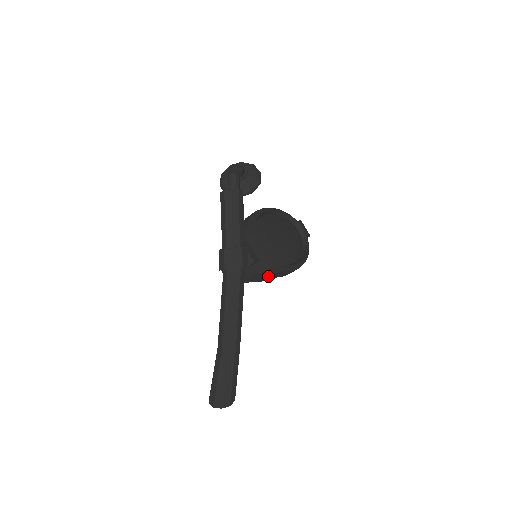
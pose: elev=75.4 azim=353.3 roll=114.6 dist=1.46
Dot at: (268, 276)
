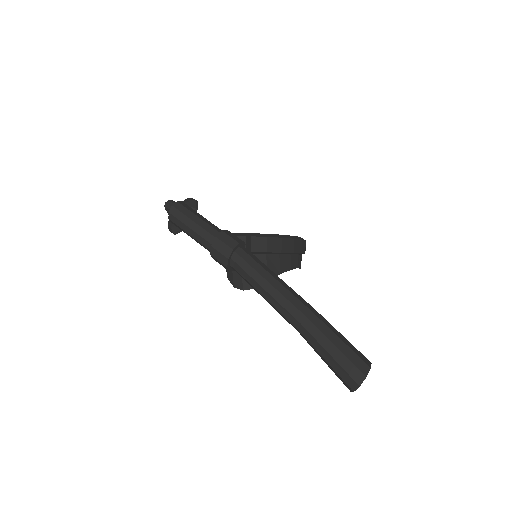
Dot at: (278, 253)
